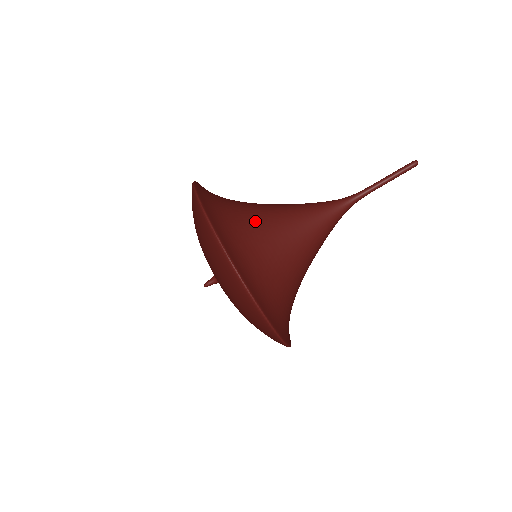
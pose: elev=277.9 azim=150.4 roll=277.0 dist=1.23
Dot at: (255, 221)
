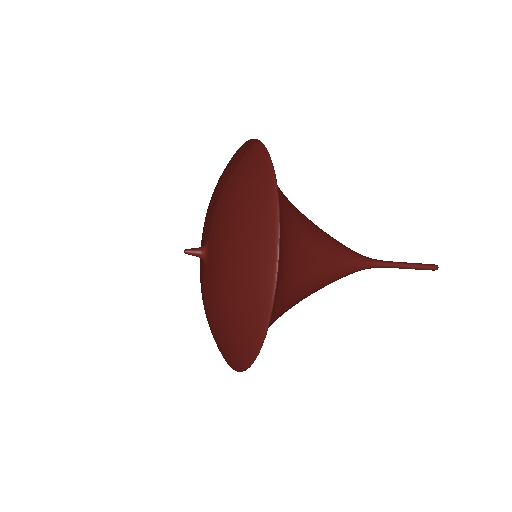
Dot at: (300, 254)
